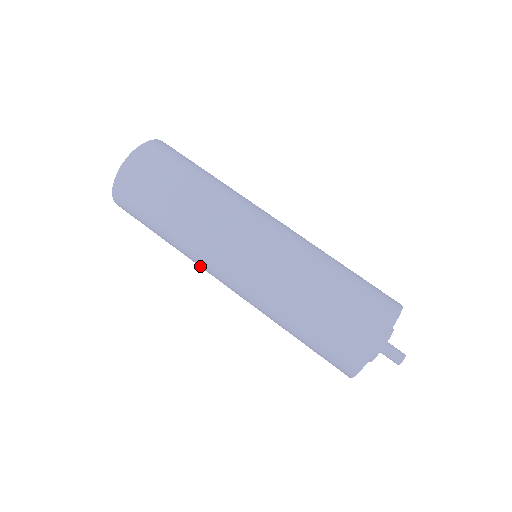
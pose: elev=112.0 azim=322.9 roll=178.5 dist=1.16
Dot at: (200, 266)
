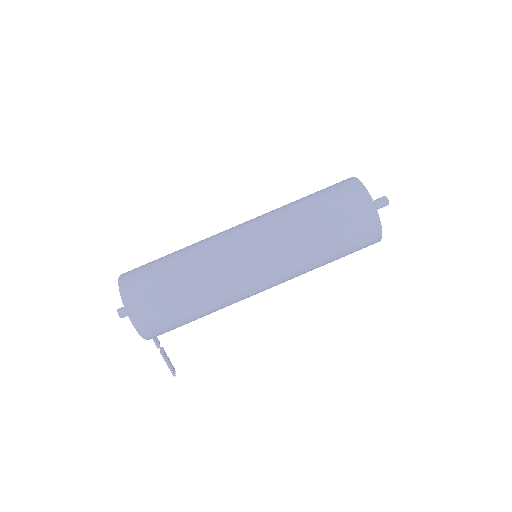
Dot at: (231, 286)
